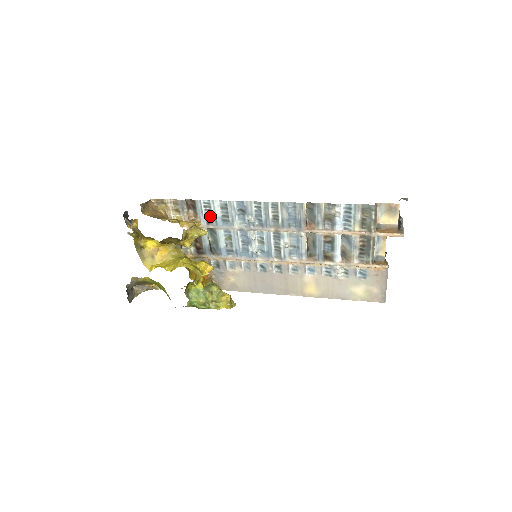
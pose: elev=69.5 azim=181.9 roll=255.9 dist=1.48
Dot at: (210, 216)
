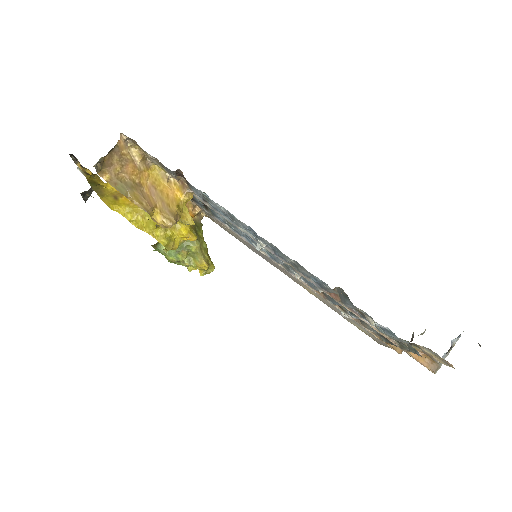
Dot at: (208, 201)
